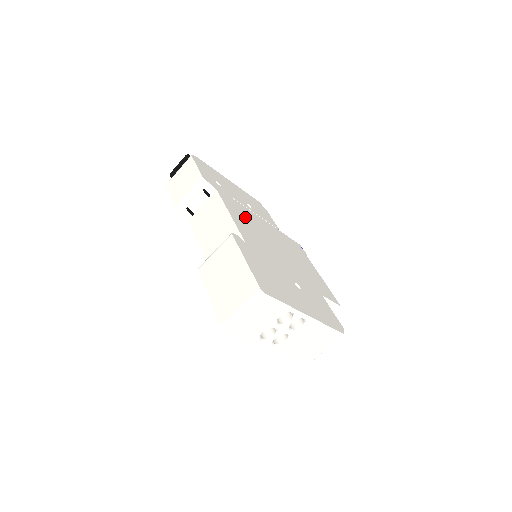
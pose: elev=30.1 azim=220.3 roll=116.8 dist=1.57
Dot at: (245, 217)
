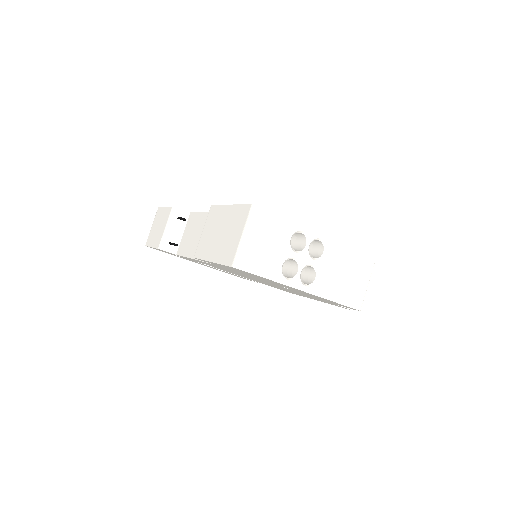
Dot at: occluded
